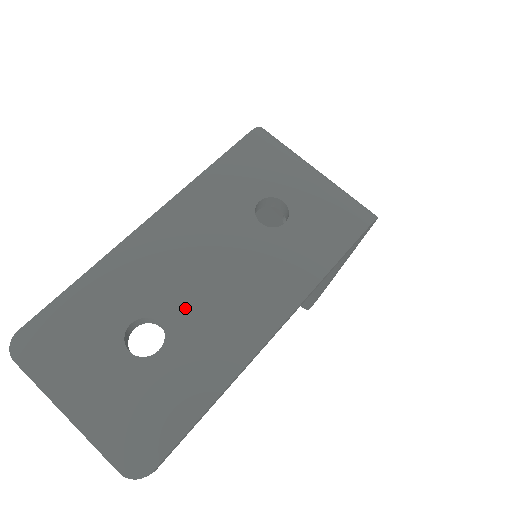
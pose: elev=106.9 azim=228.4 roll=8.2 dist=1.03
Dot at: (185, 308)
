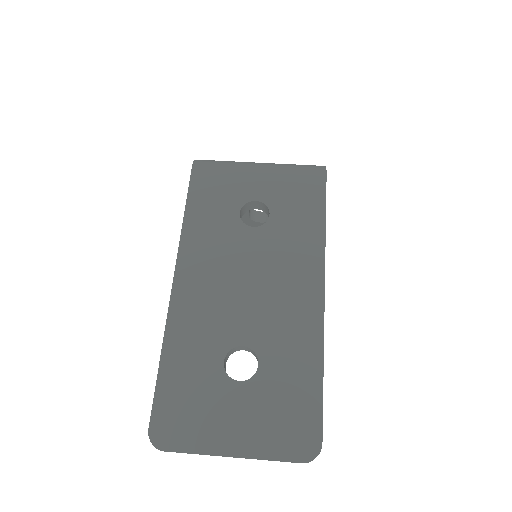
Dot at: (252, 323)
